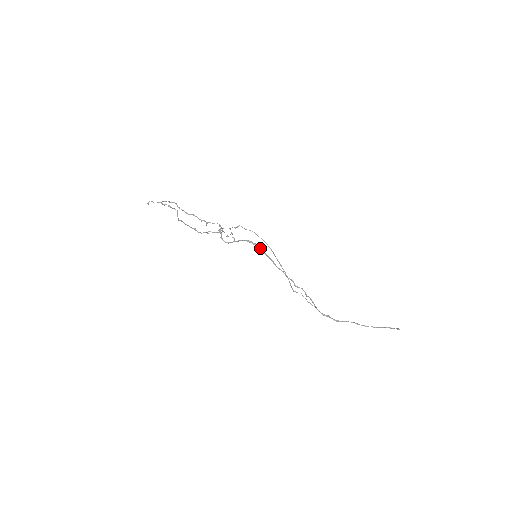
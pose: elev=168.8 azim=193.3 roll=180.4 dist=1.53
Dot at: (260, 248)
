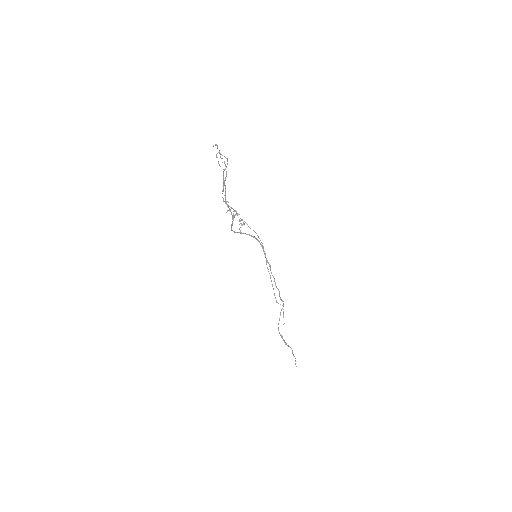
Dot at: occluded
